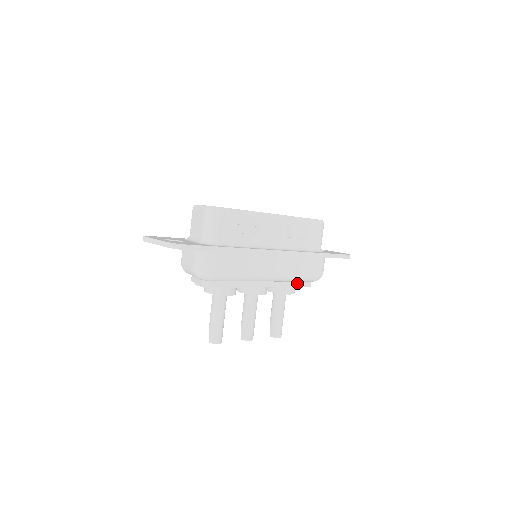
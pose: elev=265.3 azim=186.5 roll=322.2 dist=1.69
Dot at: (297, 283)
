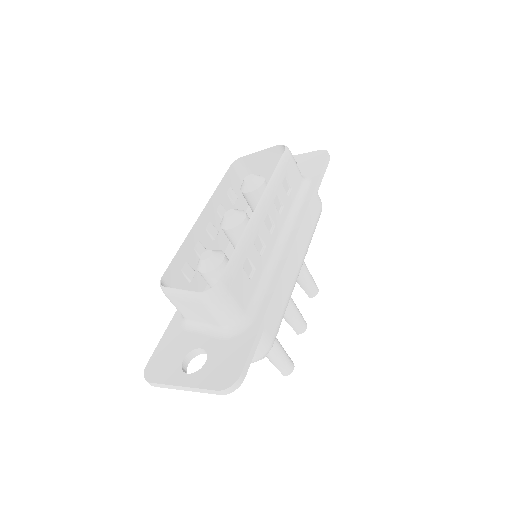
Dot at: occluded
